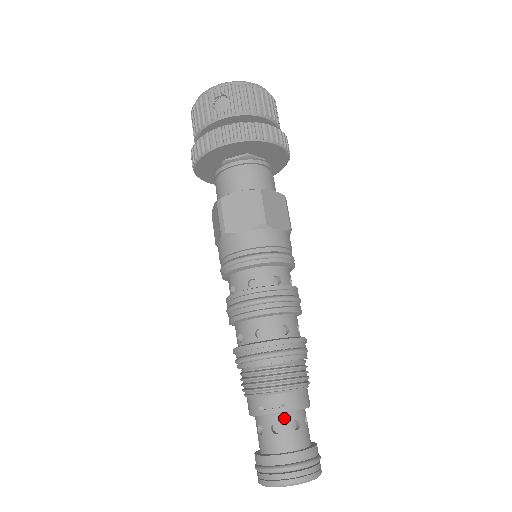
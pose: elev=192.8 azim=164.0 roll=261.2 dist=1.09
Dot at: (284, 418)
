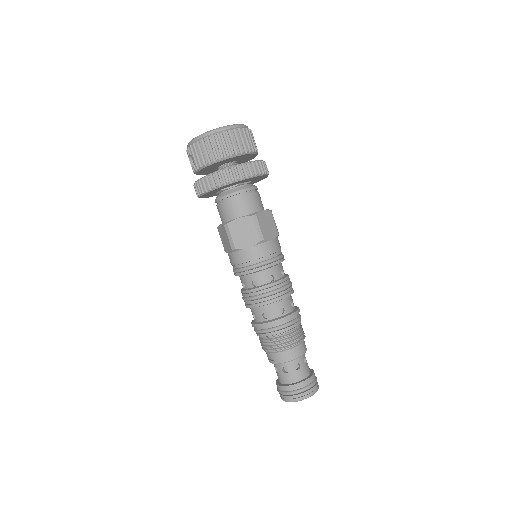
Dot at: (278, 366)
